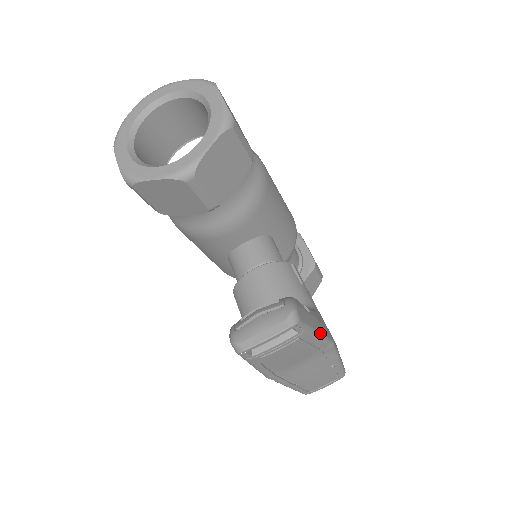
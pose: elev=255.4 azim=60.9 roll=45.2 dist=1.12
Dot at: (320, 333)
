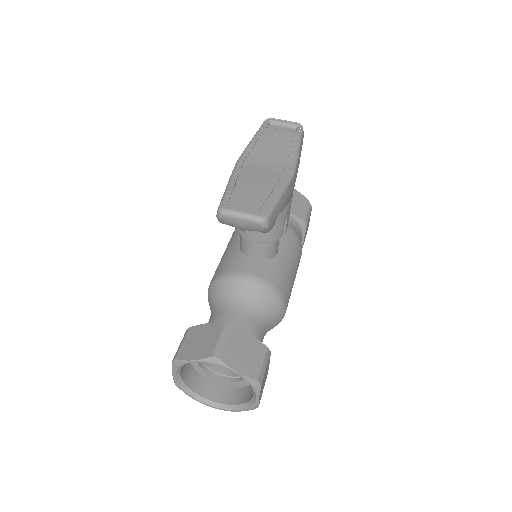
Dot at: (299, 152)
